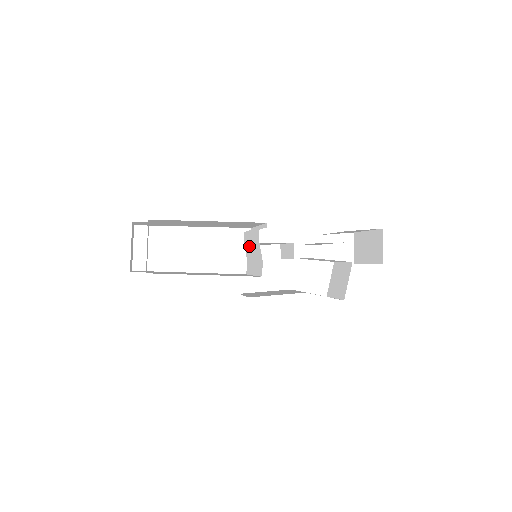
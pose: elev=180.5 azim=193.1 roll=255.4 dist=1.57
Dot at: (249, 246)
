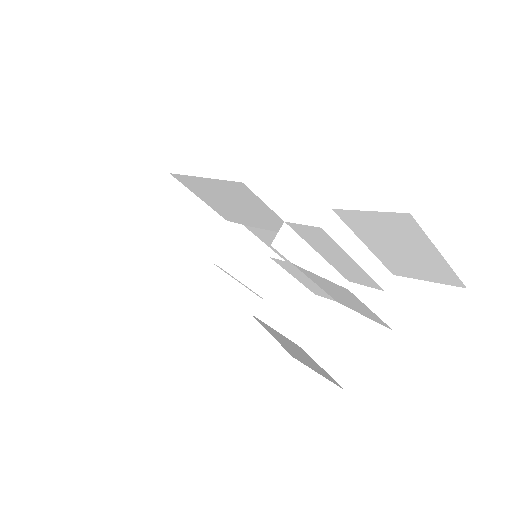
Dot at: (264, 246)
